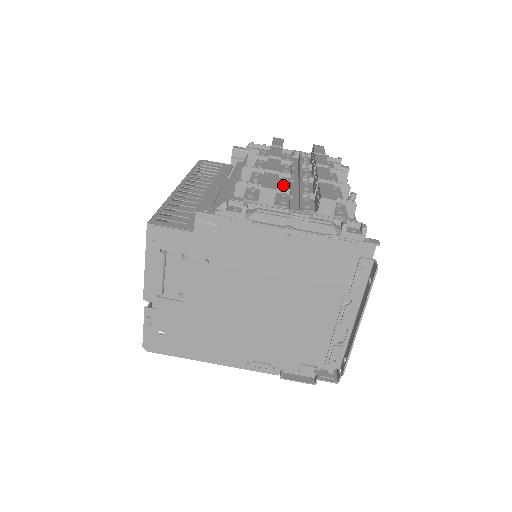
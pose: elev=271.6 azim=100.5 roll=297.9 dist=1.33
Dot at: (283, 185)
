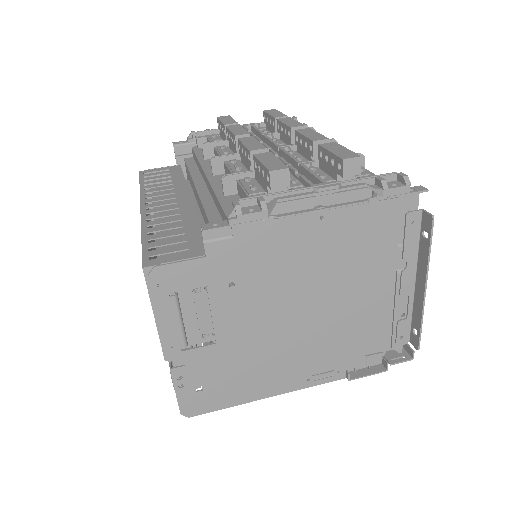
Dot at: occluded
